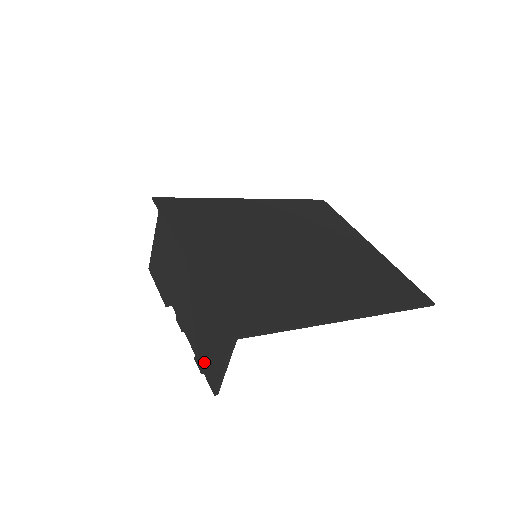
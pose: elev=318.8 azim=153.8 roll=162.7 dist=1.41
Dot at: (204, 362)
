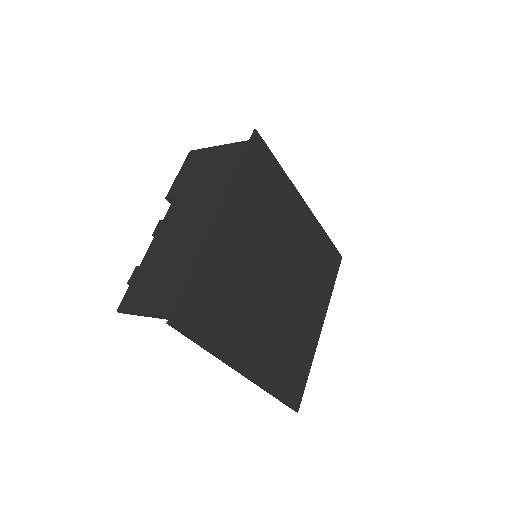
Dot at: (138, 283)
